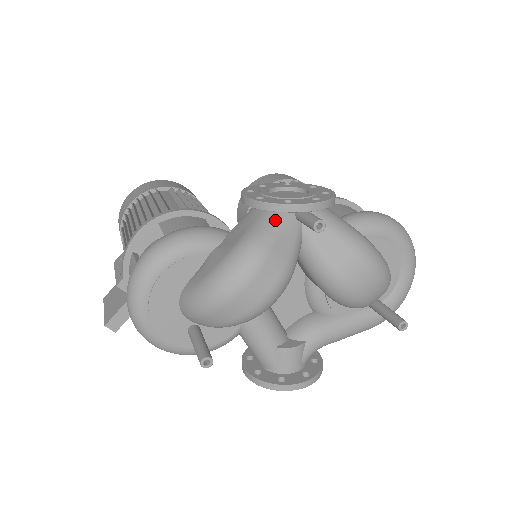
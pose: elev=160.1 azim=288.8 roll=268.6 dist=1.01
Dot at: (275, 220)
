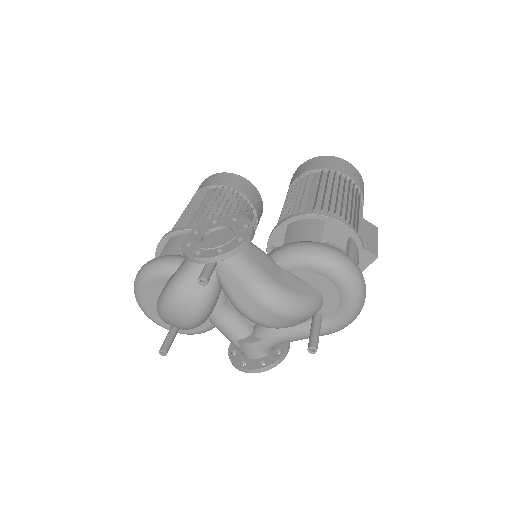
Dot at: (192, 266)
